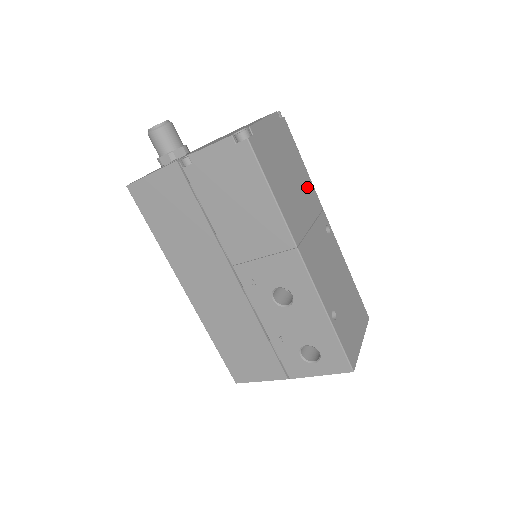
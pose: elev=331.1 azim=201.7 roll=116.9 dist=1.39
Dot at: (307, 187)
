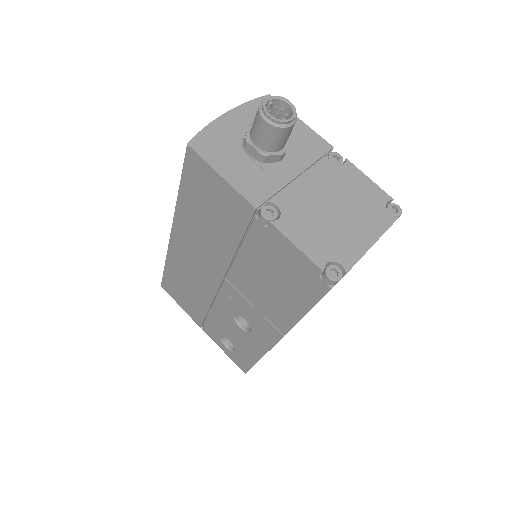
Dot at: occluded
